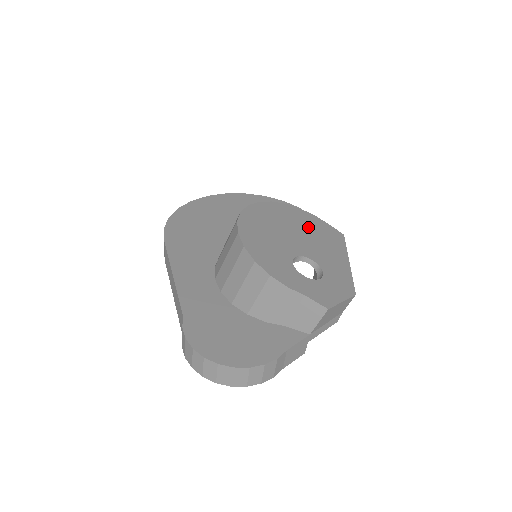
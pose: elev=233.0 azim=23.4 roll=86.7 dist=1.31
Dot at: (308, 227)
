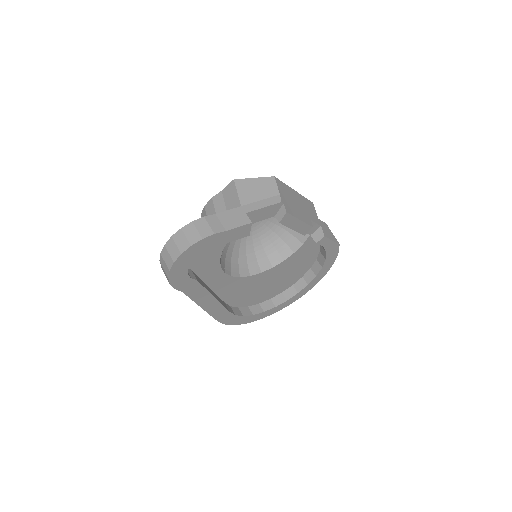
Dot at: occluded
